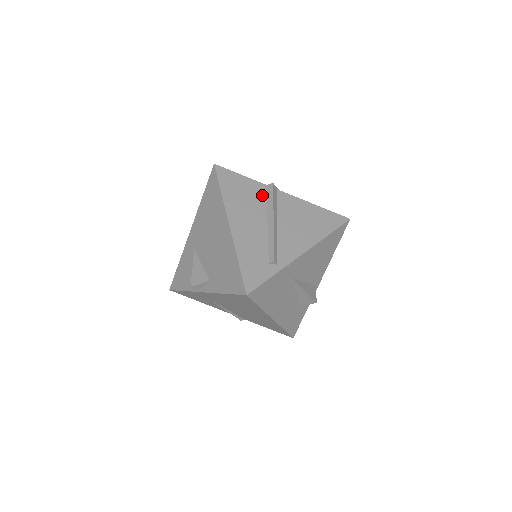
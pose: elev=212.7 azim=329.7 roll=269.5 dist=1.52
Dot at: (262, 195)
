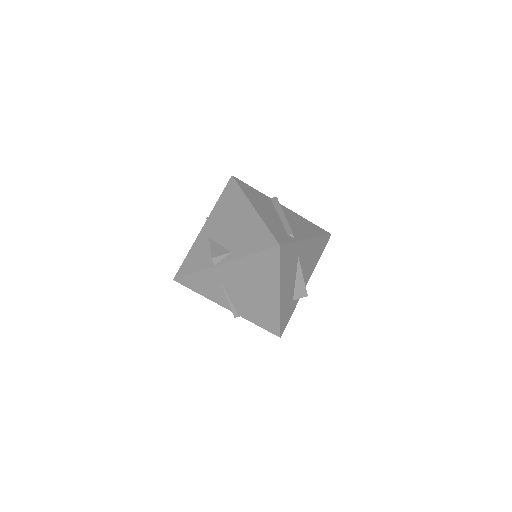
Dot at: (270, 202)
